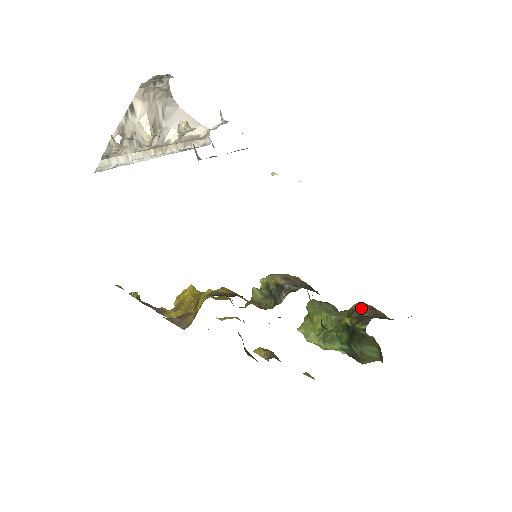
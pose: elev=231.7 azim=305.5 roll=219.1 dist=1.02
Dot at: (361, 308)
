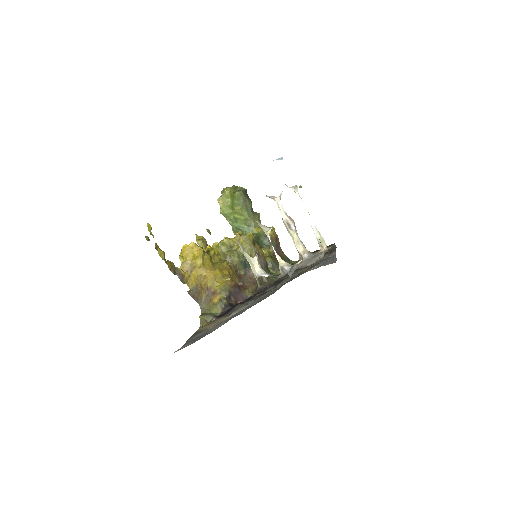
Dot at: (272, 238)
